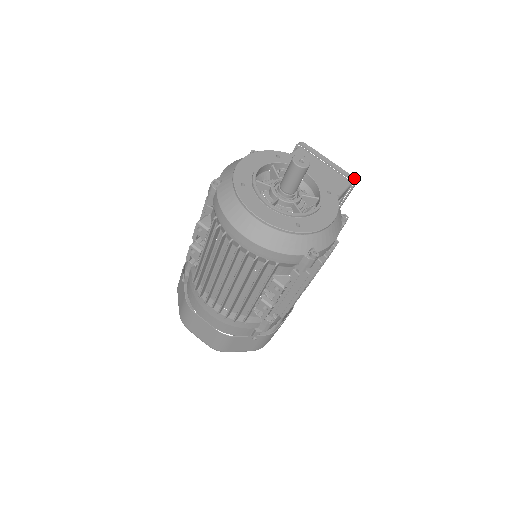
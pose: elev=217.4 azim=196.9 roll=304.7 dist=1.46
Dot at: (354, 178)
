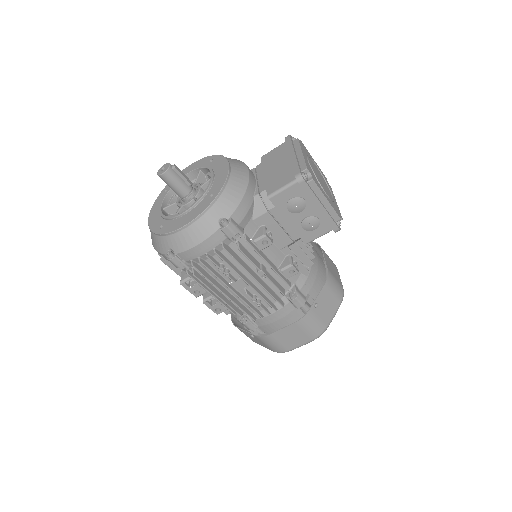
Dot at: (299, 173)
